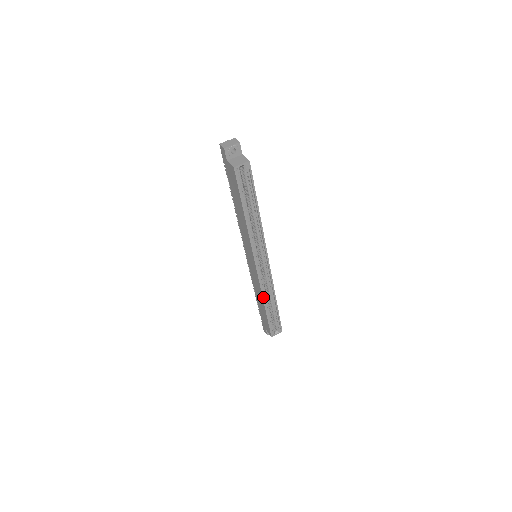
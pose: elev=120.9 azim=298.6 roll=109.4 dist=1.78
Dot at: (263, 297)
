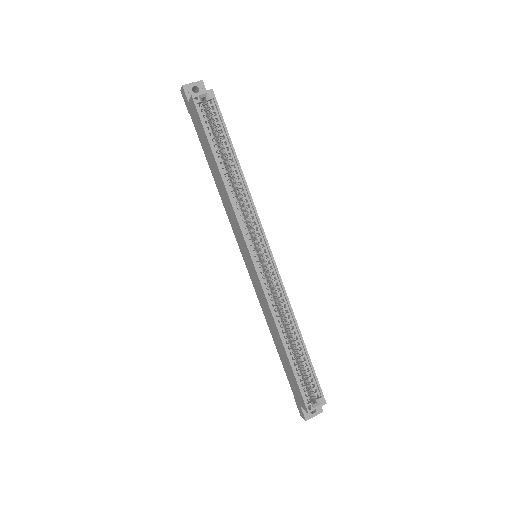
Dot at: (276, 322)
